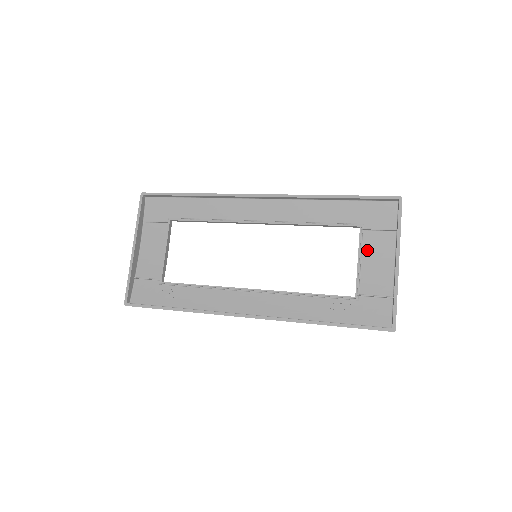
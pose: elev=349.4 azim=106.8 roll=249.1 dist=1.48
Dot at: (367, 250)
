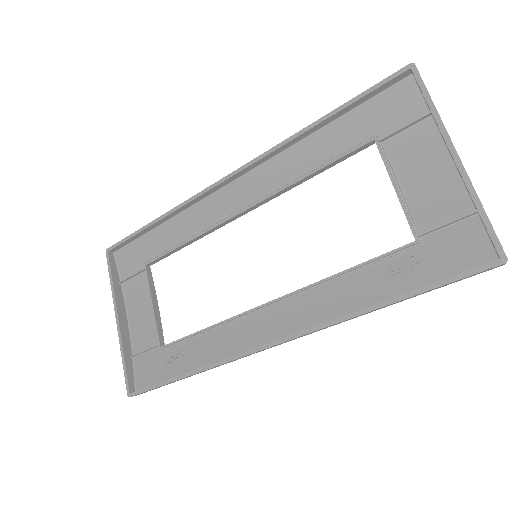
Dot at: (401, 166)
